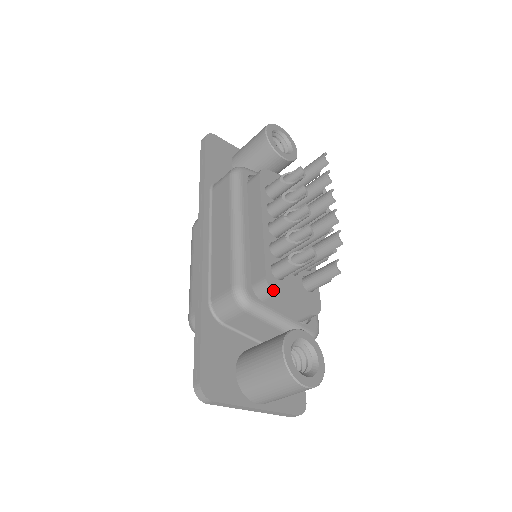
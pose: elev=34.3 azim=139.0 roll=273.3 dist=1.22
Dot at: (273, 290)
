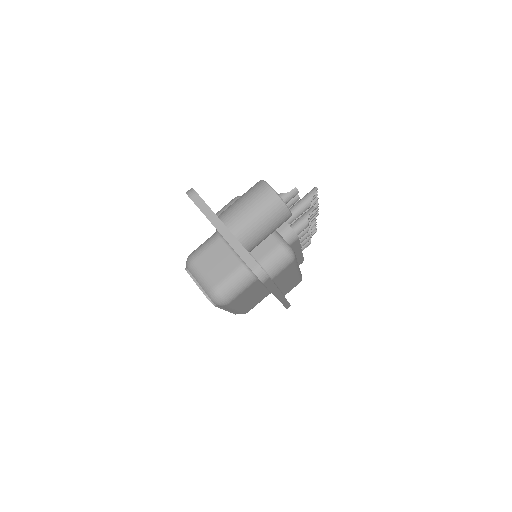
Dot at: occluded
